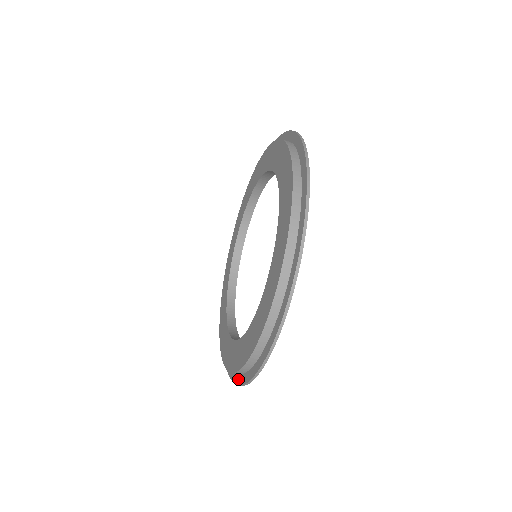
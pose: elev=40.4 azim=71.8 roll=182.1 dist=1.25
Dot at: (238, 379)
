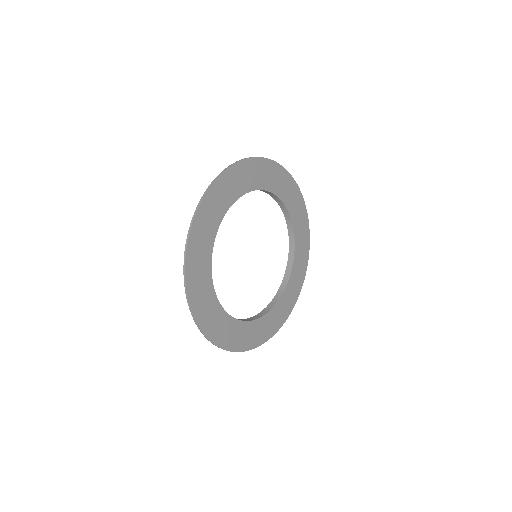
Dot at: (303, 271)
